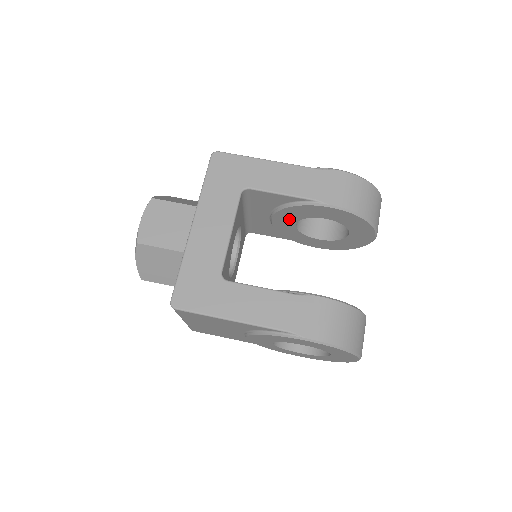
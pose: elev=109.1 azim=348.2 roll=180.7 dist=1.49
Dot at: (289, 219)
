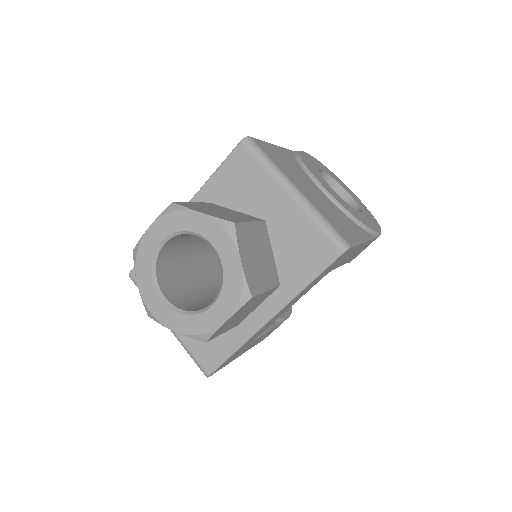
Dot at: occluded
